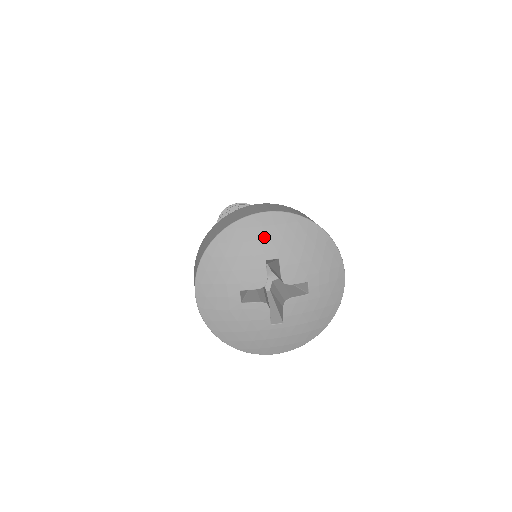
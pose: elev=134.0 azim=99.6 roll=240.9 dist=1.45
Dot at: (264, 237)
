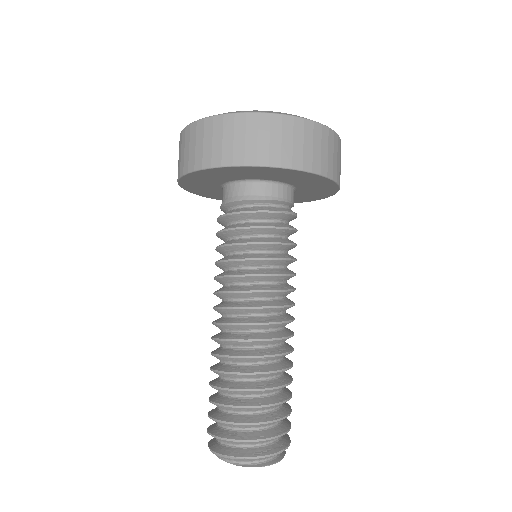
Dot at: occluded
